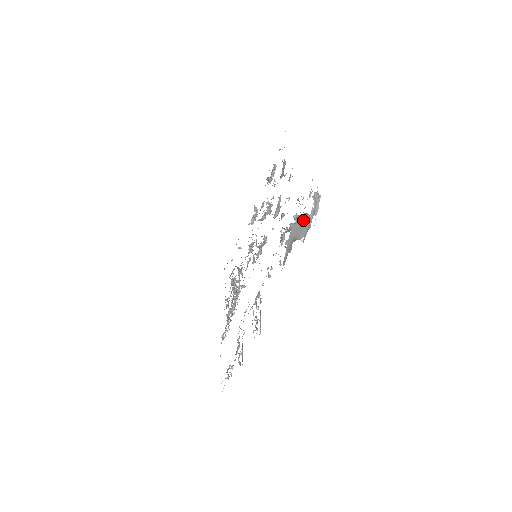
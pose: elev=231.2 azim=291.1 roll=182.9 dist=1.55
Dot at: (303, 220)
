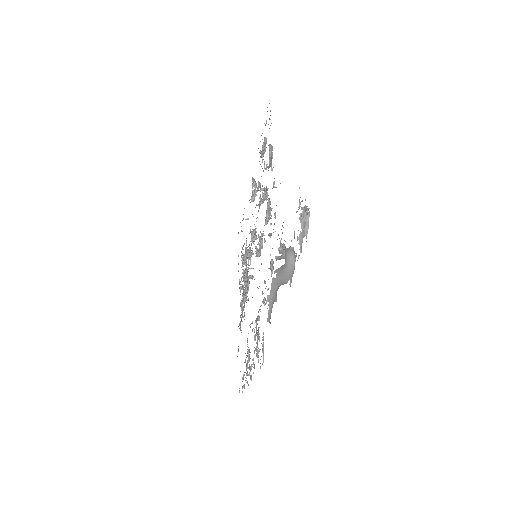
Dot at: (285, 266)
